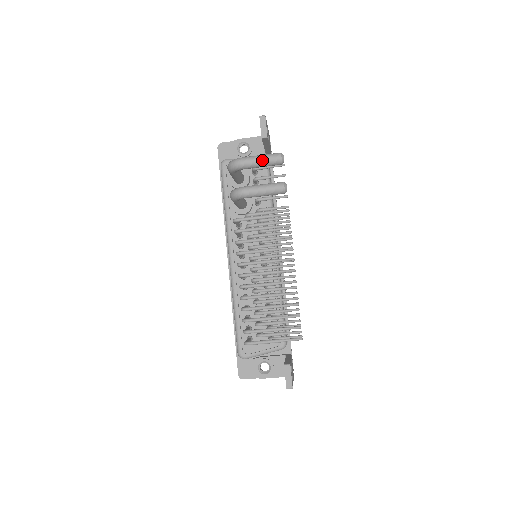
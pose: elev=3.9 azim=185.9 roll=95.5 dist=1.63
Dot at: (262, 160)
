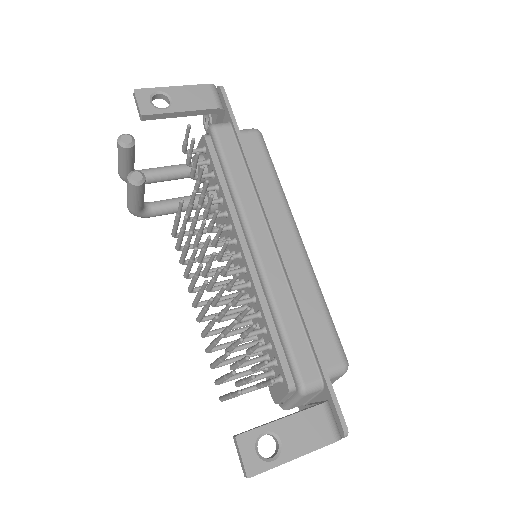
Dot at: (118, 159)
